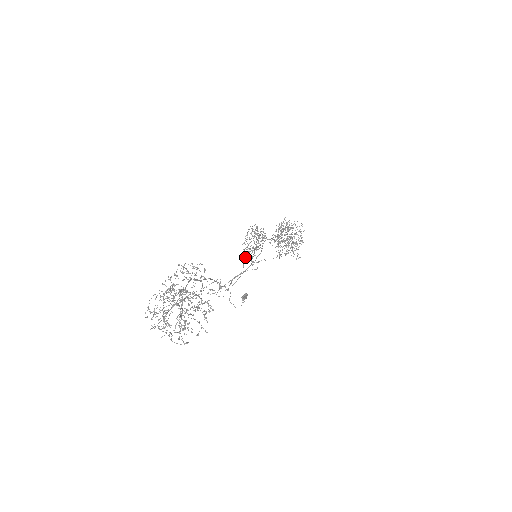
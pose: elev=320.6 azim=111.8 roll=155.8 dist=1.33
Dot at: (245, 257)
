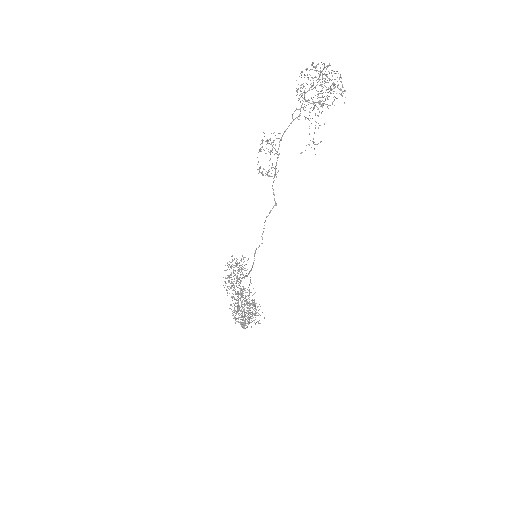
Dot at: (301, 153)
